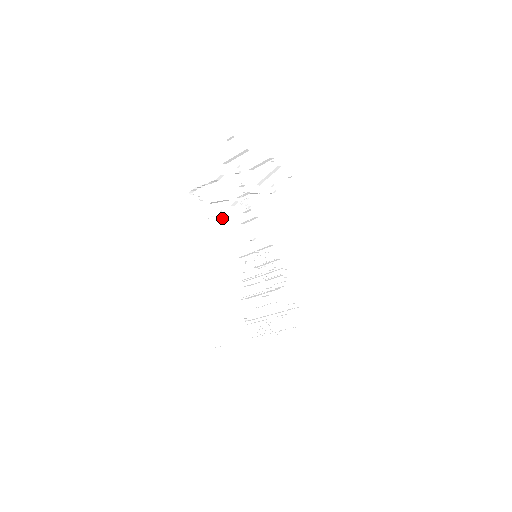
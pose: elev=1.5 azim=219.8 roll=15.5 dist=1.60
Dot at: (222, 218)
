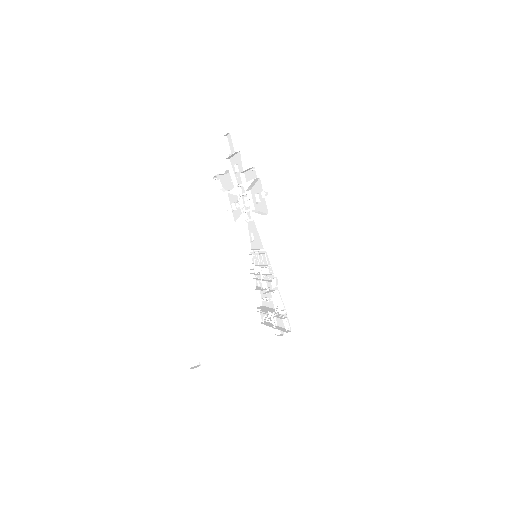
Dot at: (236, 209)
